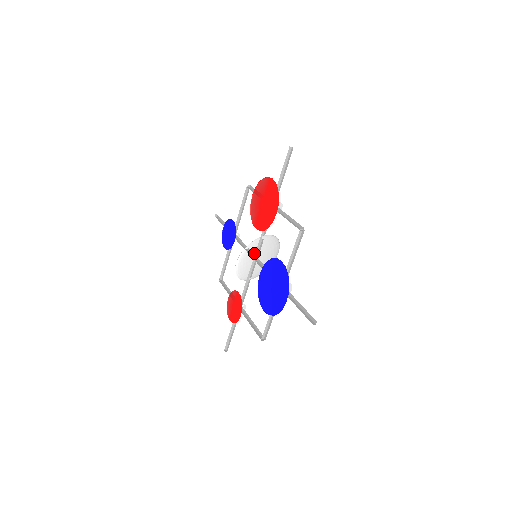
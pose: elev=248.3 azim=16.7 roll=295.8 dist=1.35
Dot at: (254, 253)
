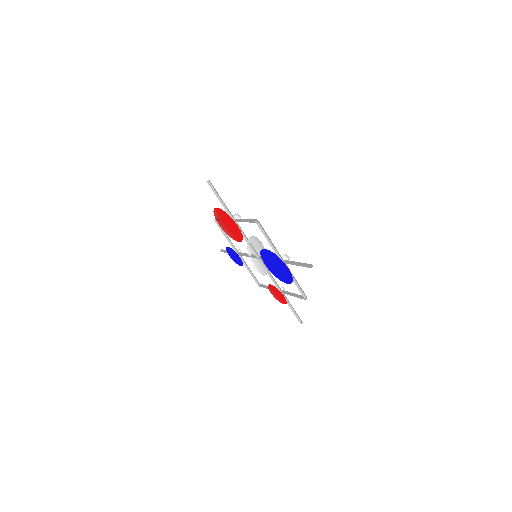
Dot at: occluded
